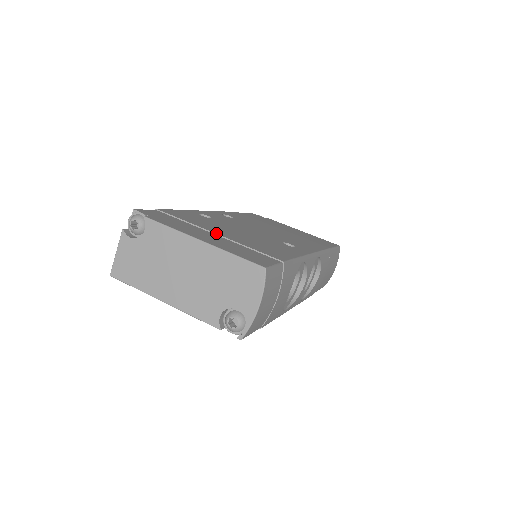
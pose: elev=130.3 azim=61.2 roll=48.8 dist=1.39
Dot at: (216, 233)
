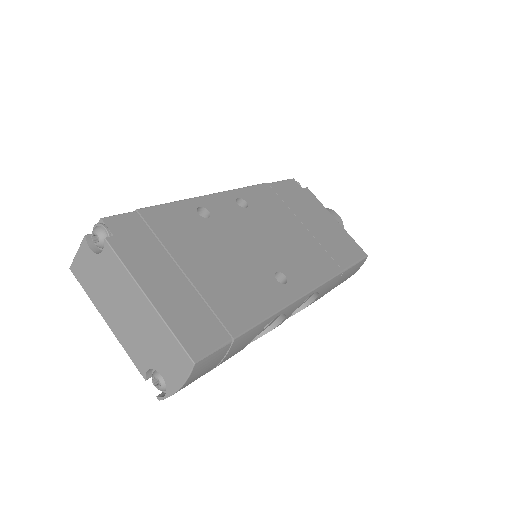
Dot at: (183, 270)
